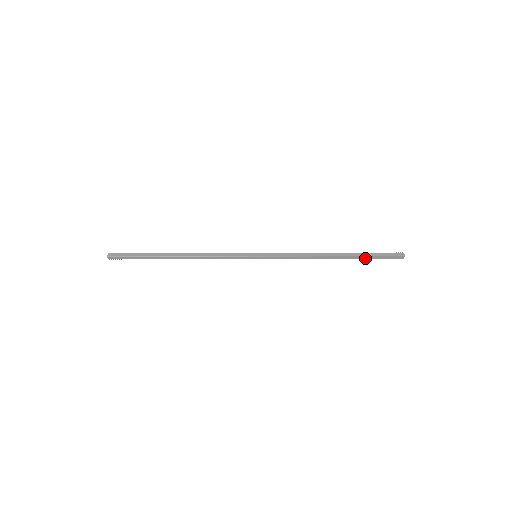
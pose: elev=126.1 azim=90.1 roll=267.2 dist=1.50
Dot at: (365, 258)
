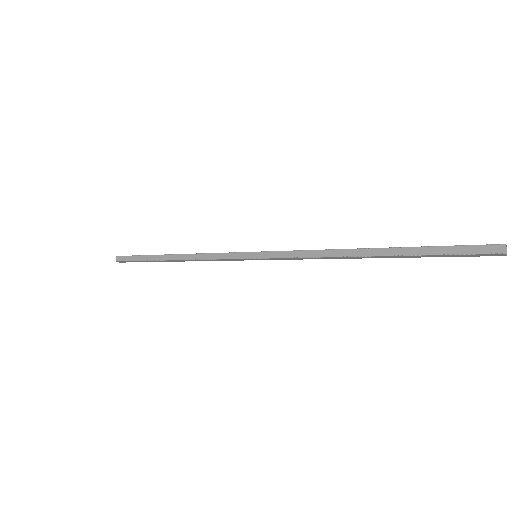
Dot at: (421, 253)
